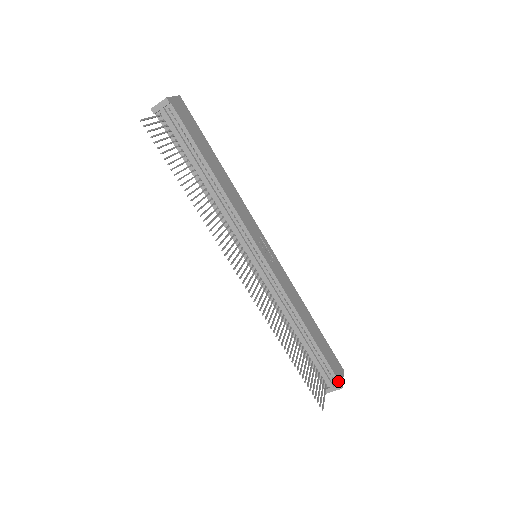
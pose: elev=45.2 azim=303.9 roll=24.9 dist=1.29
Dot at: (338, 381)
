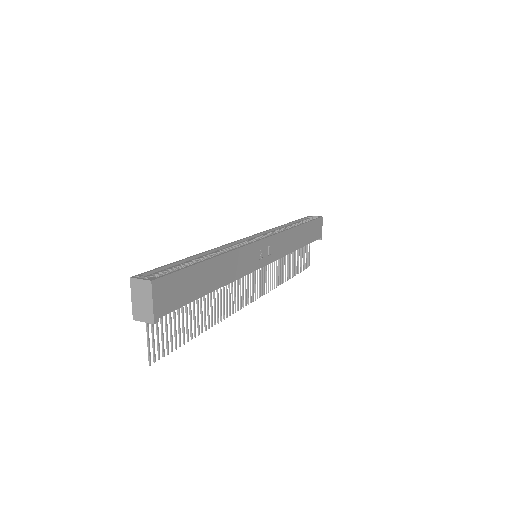
Dot at: (319, 239)
